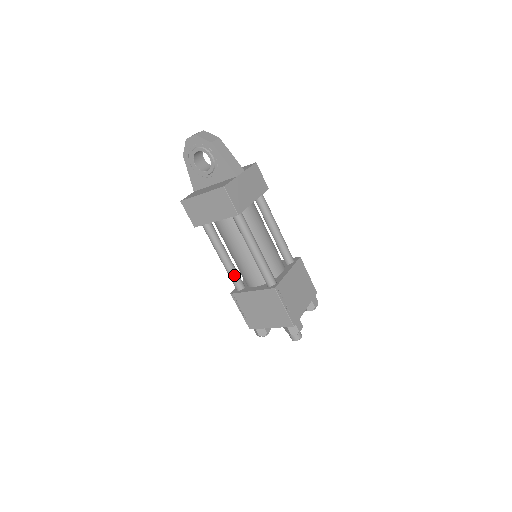
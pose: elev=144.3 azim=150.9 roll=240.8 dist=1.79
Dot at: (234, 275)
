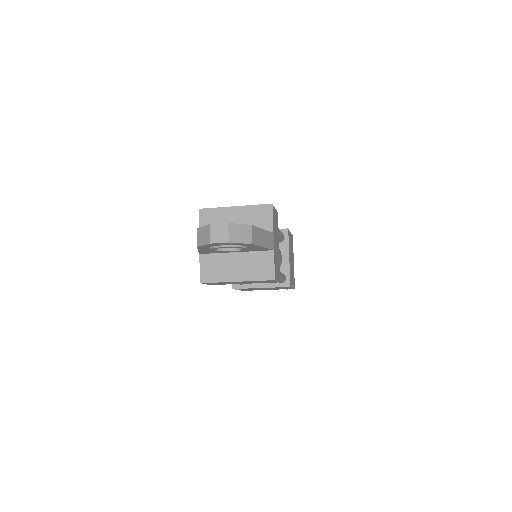
Dot at: occluded
